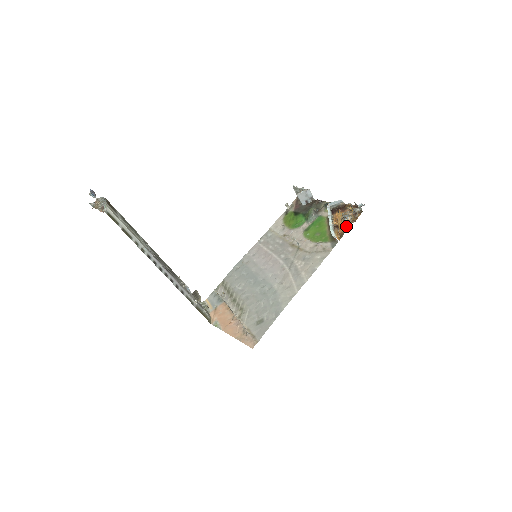
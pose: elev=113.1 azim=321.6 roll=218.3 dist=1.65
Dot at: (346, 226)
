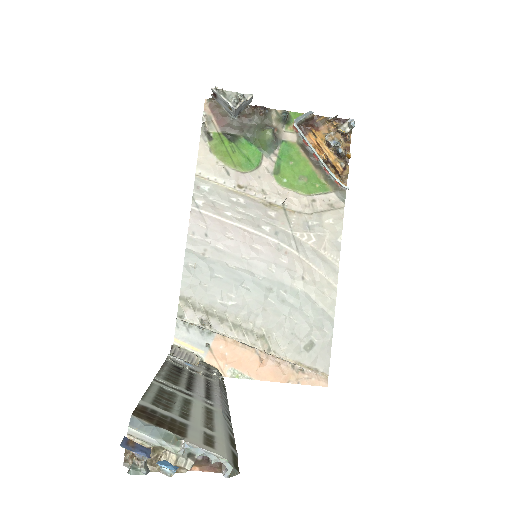
Dot at: (341, 159)
